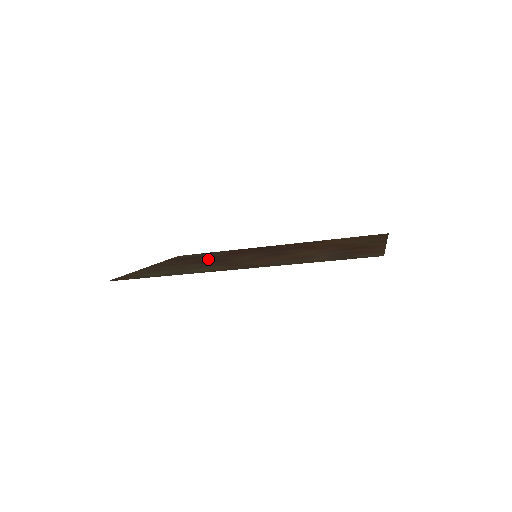
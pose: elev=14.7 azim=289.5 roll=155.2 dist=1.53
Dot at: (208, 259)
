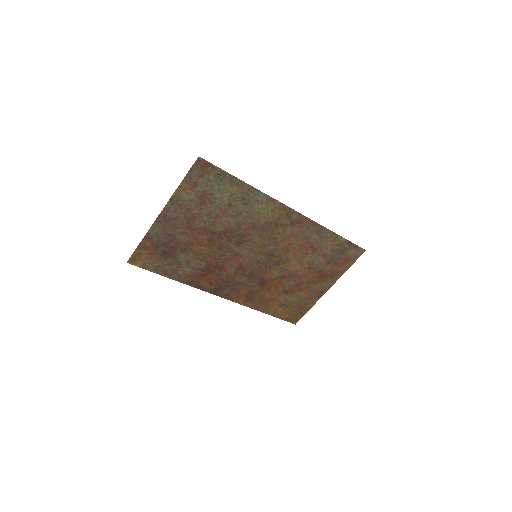
Dot at: (211, 244)
